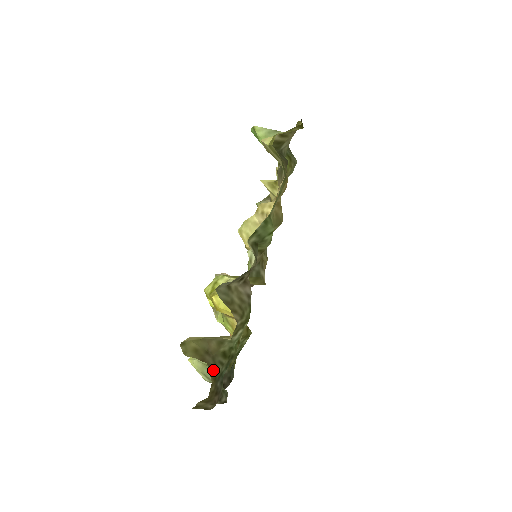
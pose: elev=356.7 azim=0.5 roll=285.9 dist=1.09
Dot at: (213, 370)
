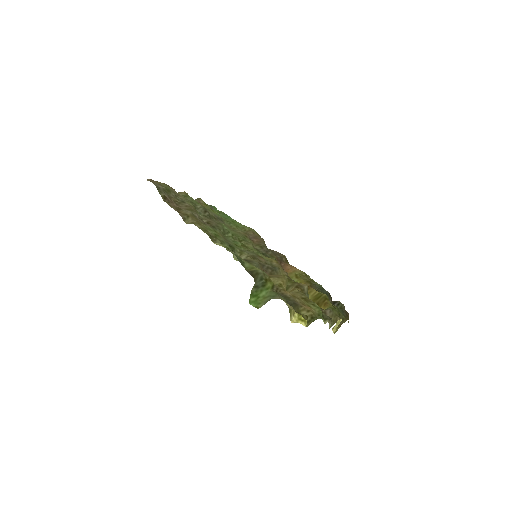
Dot at: (344, 320)
